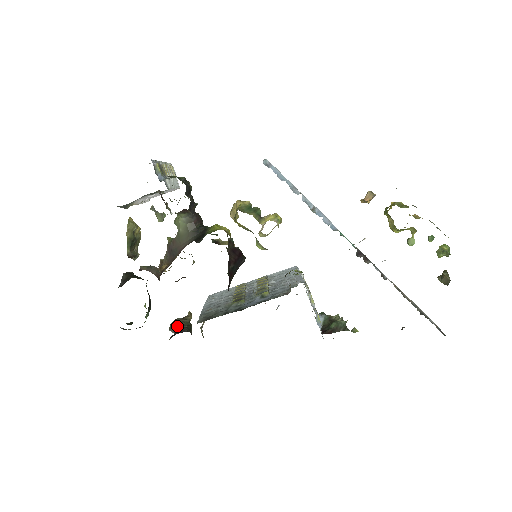
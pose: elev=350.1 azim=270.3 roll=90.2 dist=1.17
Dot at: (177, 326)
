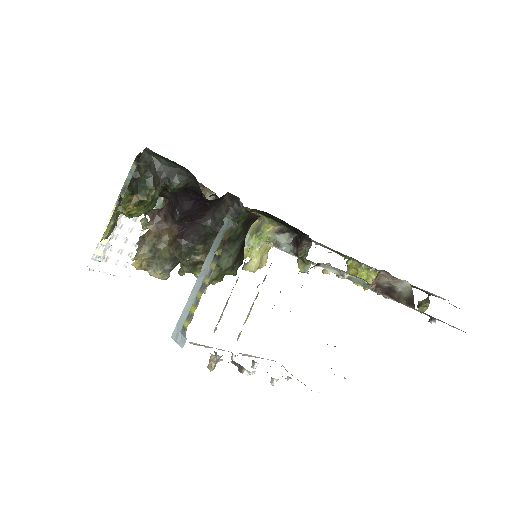
Dot at: occluded
